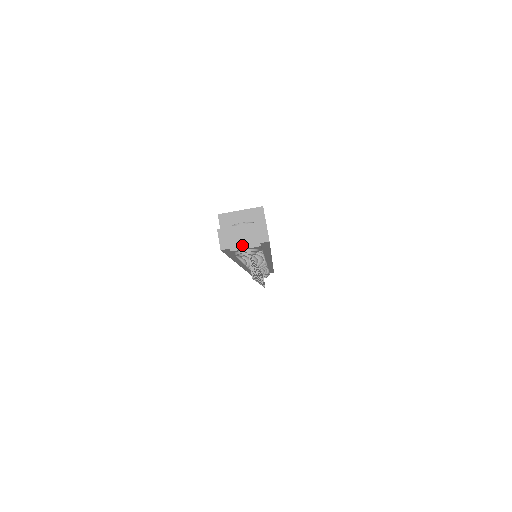
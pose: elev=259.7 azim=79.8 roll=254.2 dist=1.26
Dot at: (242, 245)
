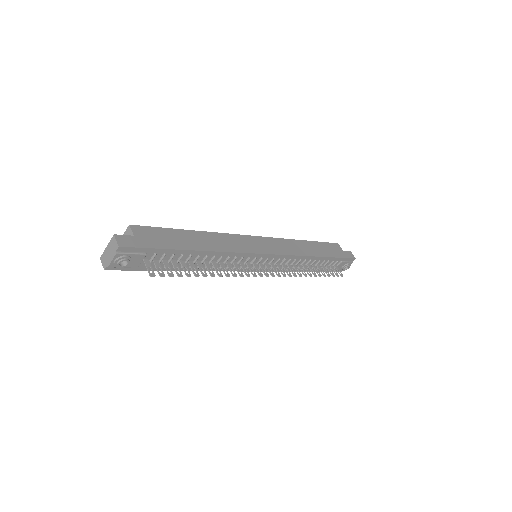
Dot at: (110, 259)
